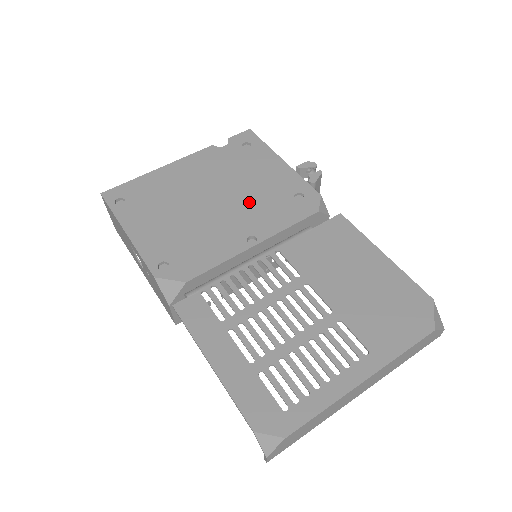
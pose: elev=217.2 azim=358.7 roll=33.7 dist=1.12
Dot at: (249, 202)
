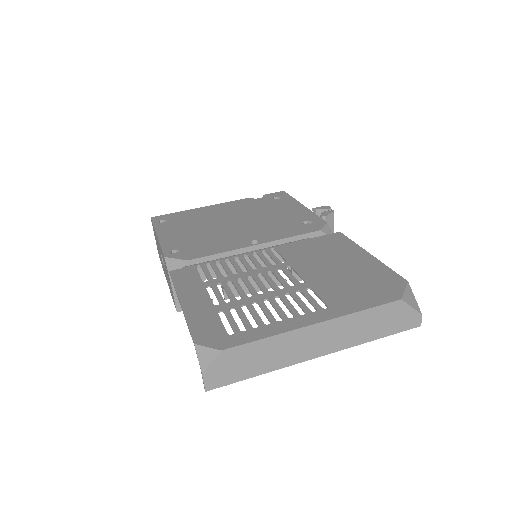
Dot at: (263, 224)
